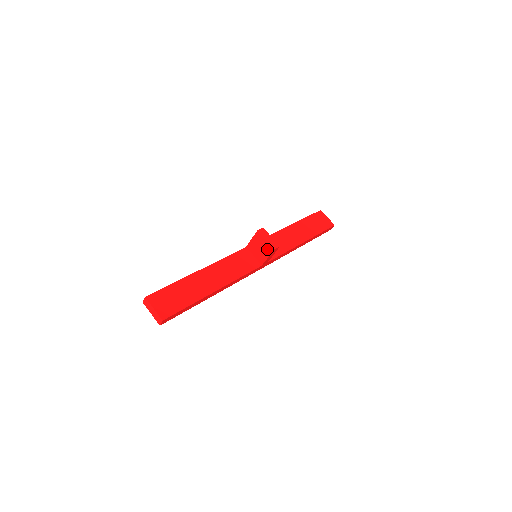
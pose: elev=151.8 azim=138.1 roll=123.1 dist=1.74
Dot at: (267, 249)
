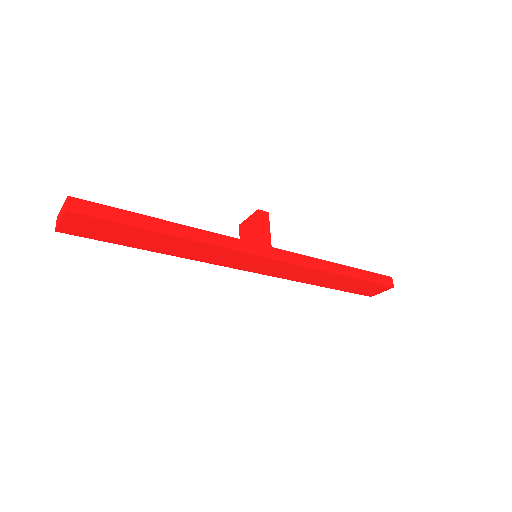
Dot at: (254, 221)
